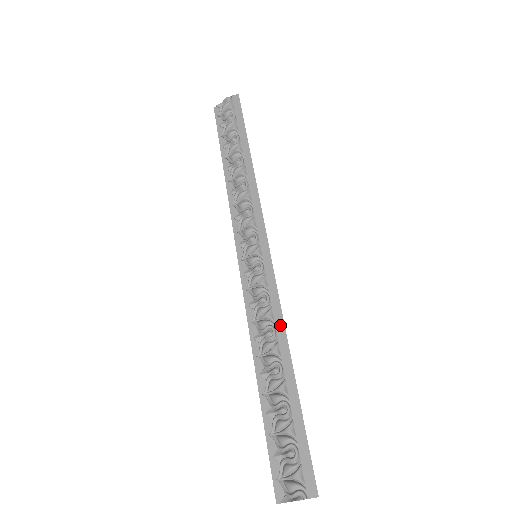
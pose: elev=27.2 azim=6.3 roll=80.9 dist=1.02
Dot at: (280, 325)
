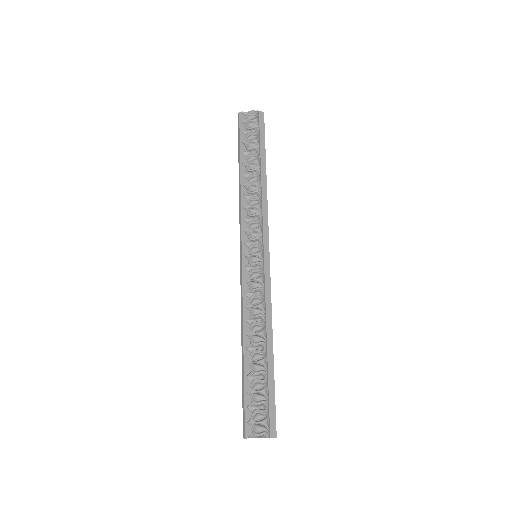
Dot at: (269, 316)
